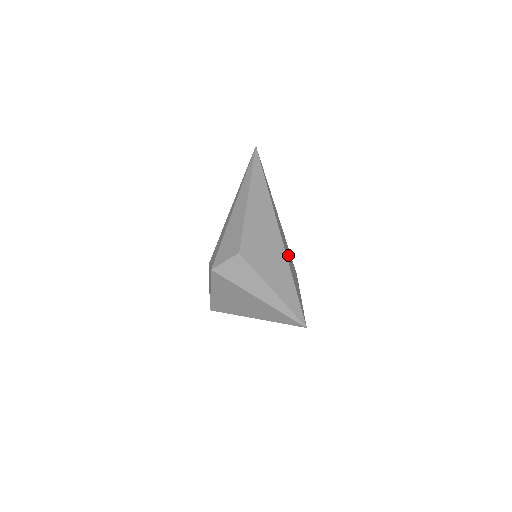
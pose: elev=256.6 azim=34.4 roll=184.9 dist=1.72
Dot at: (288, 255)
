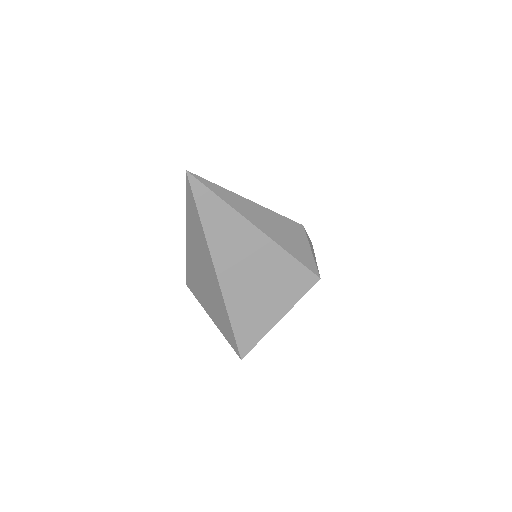
Dot at: occluded
